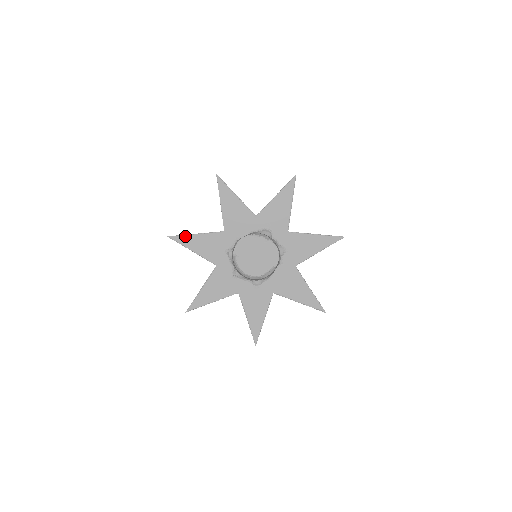
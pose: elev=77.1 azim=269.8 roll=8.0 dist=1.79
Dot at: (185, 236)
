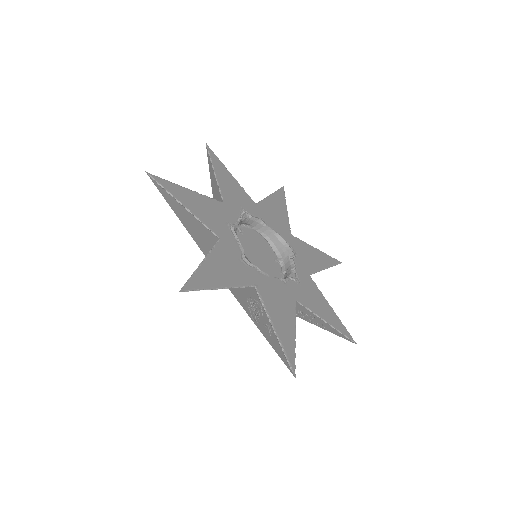
Dot at: (221, 162)
